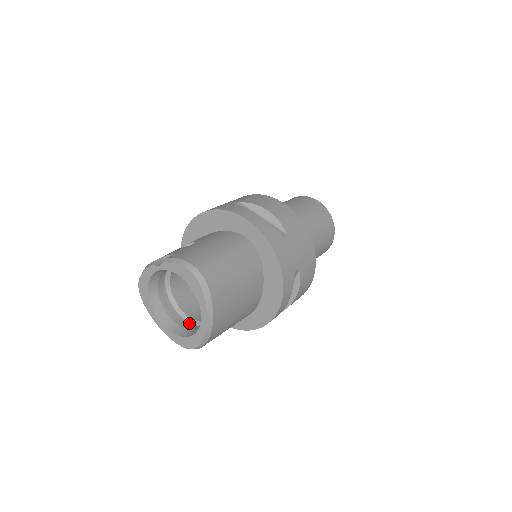
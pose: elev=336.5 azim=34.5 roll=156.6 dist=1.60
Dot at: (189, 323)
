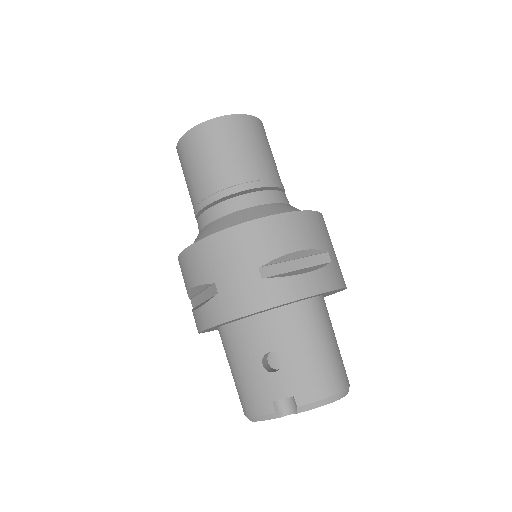
Dot at: occluded
